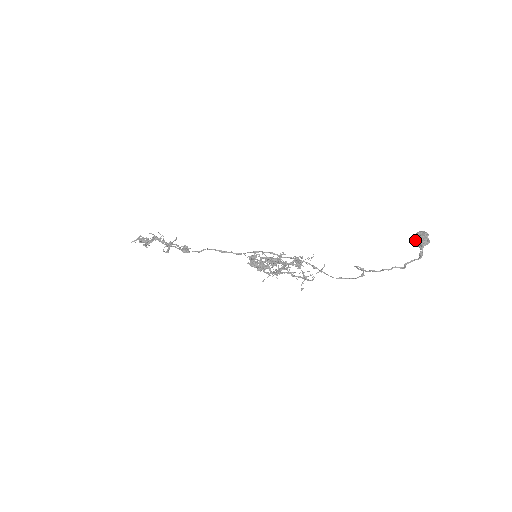
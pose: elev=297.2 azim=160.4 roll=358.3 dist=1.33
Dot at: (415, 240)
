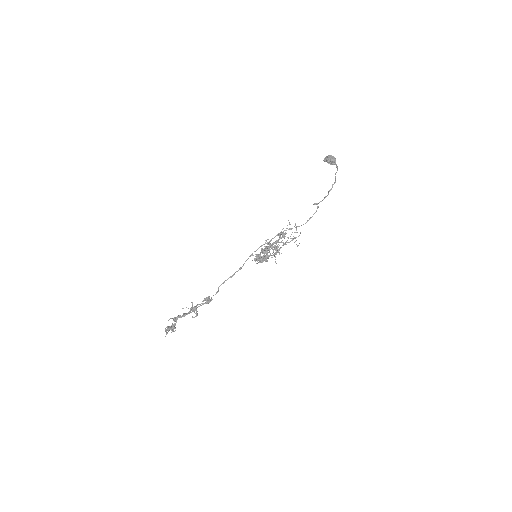
Dot at: (330, 163)
